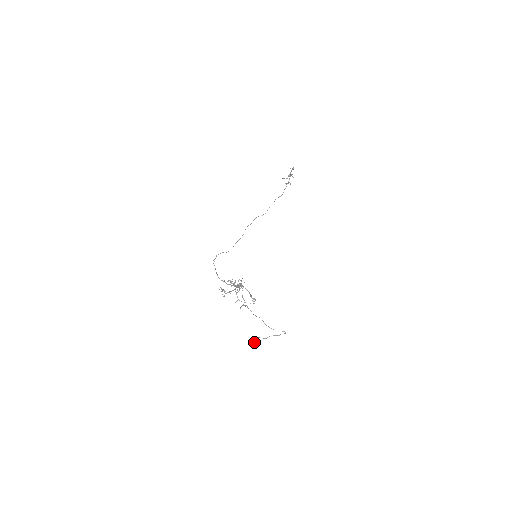
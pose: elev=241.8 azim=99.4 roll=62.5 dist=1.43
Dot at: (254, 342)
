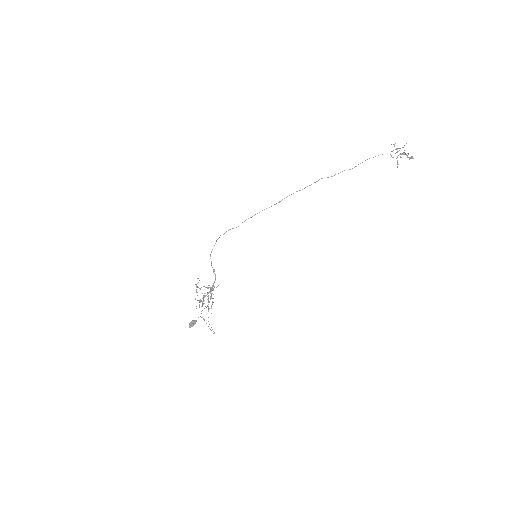
Dot at: (190, 327)
